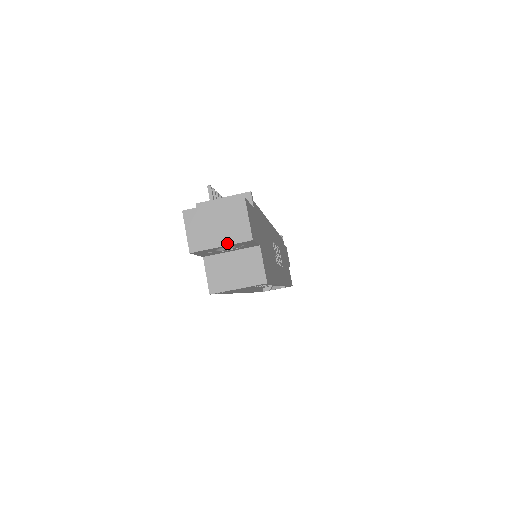
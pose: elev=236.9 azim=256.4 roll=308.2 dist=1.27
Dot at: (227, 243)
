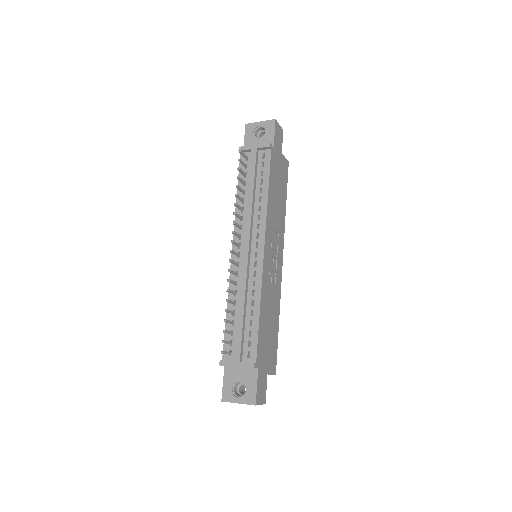
Dot at: occluded
